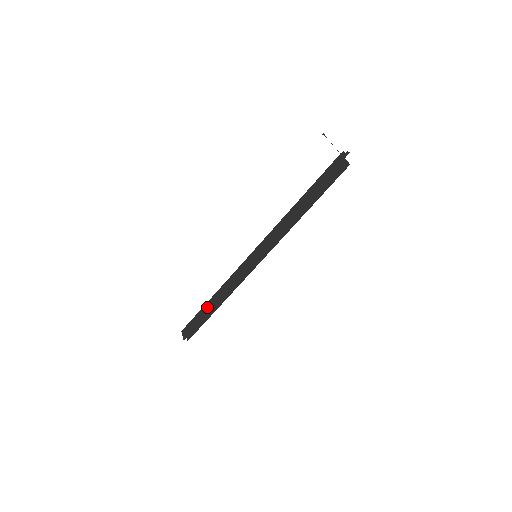
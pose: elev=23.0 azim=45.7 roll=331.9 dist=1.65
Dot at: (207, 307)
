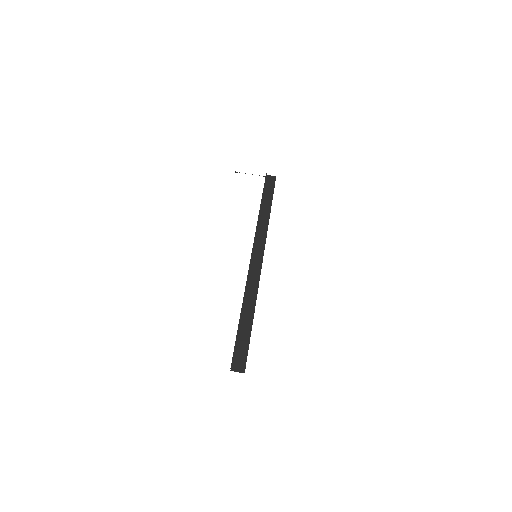
Dot at: (245, 321)
